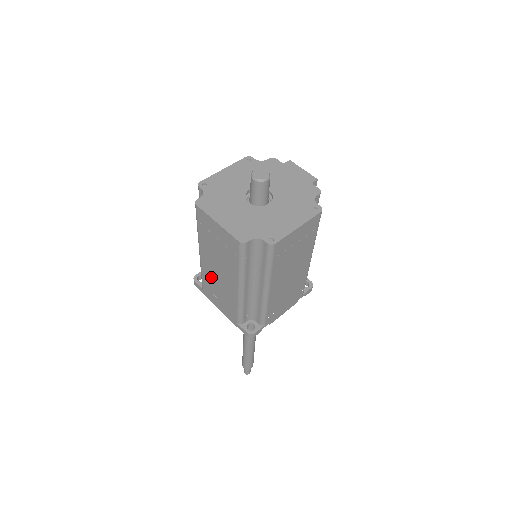
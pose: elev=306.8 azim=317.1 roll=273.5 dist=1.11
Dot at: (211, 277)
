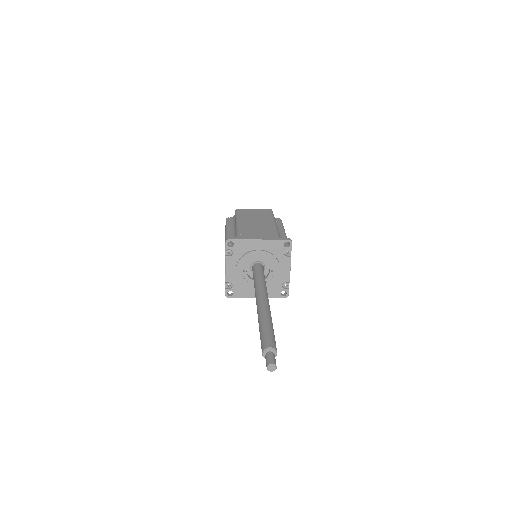
Dot at: (249, 227)
